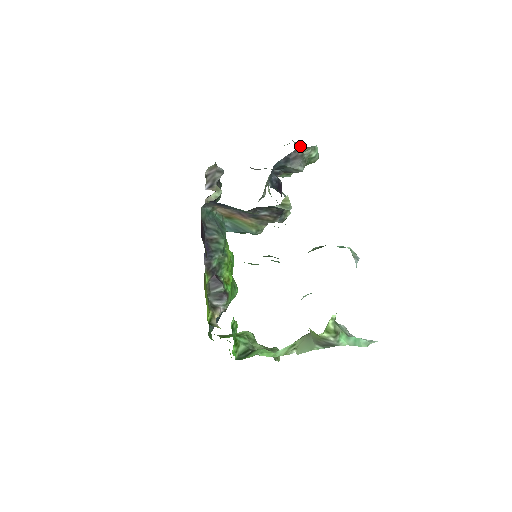
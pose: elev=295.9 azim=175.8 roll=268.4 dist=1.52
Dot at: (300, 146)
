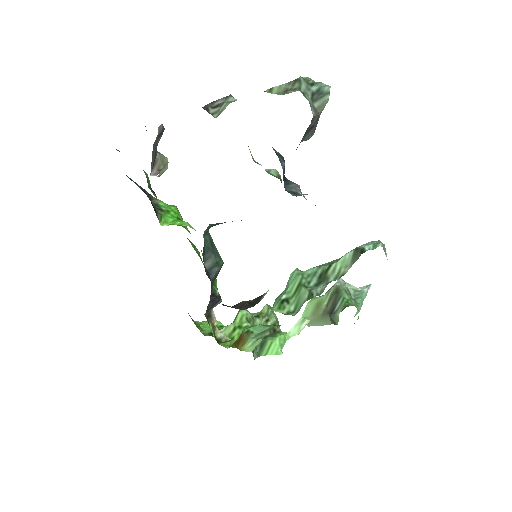
Dot at: (307, 92)
